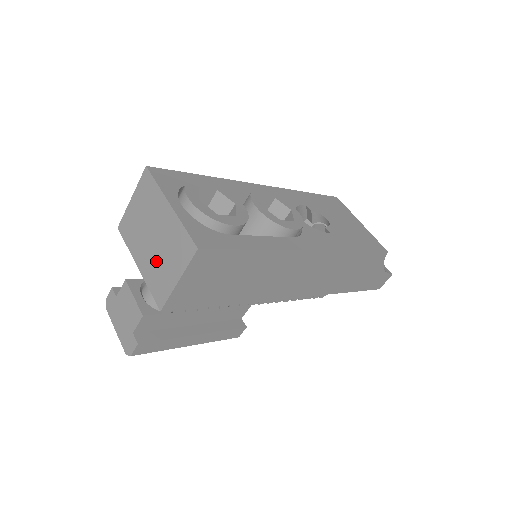
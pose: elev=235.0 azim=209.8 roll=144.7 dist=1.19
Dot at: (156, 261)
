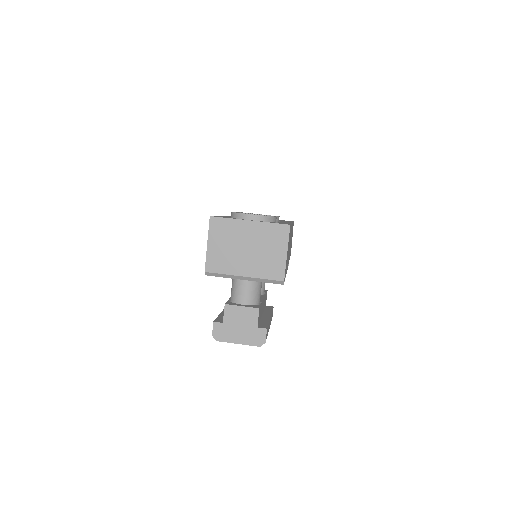
Dot at: (260, 259)
